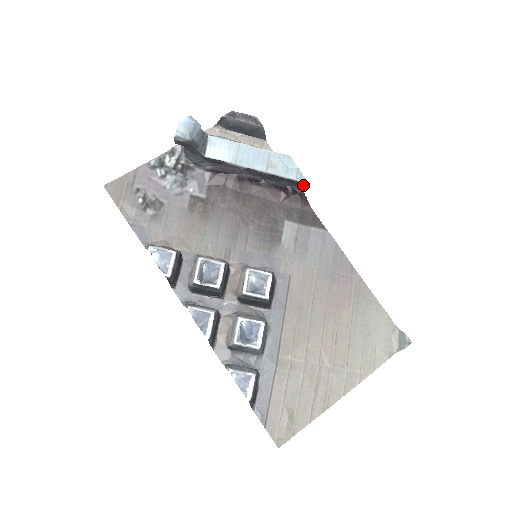
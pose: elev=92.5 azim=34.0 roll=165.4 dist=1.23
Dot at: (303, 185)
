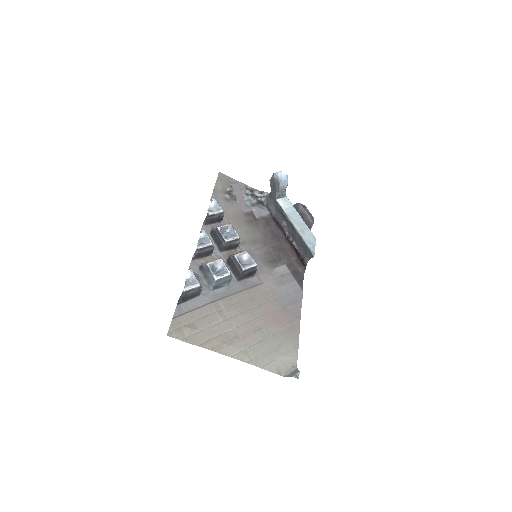
Dot at: (310, 258)
